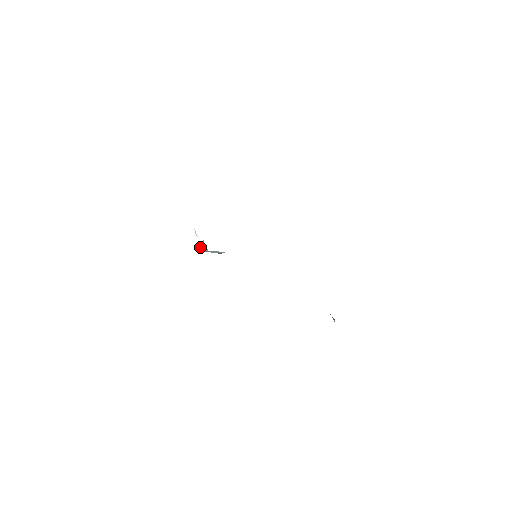
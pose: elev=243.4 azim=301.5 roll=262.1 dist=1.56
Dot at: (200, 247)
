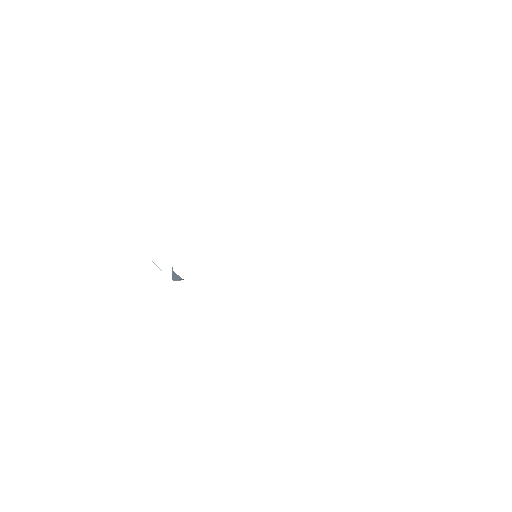
Dot at: (172, 277)
